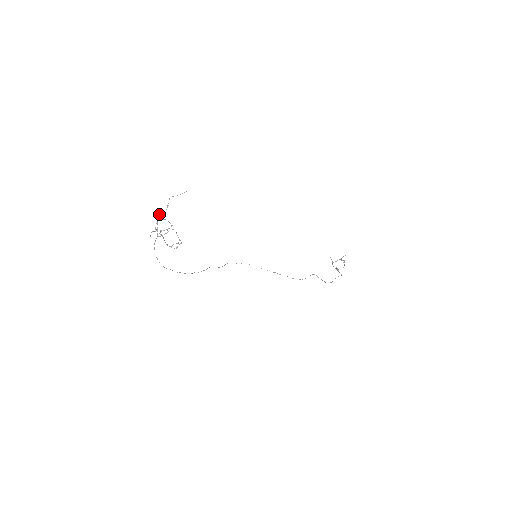
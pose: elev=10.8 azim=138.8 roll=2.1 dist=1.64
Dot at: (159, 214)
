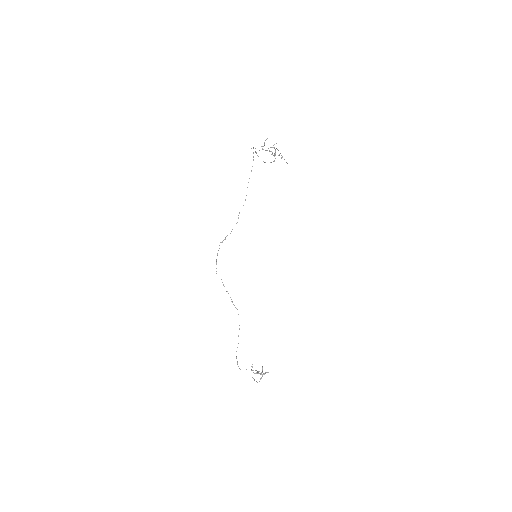
Dot at: (268, 148)
